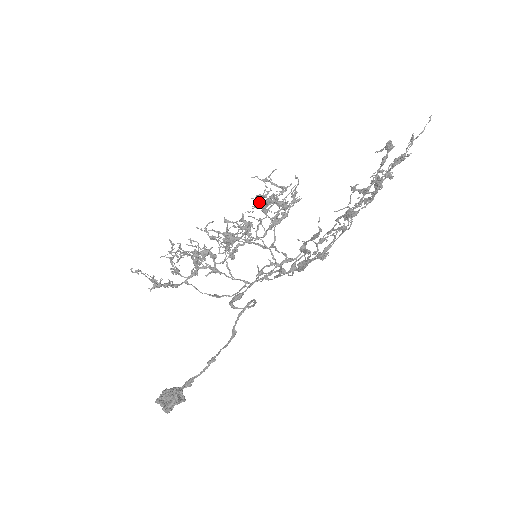
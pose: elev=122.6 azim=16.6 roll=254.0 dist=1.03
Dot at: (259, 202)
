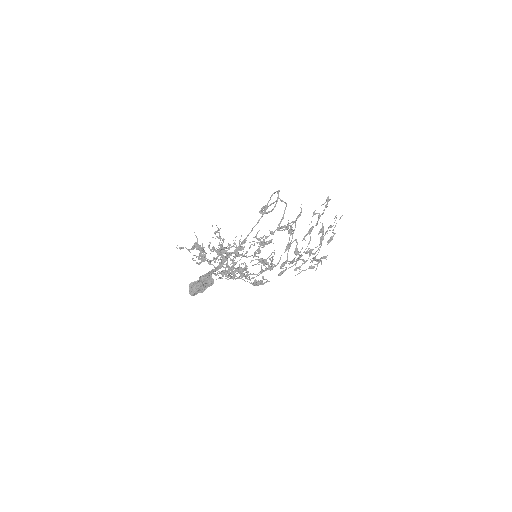
Dot at: (250, 262)
